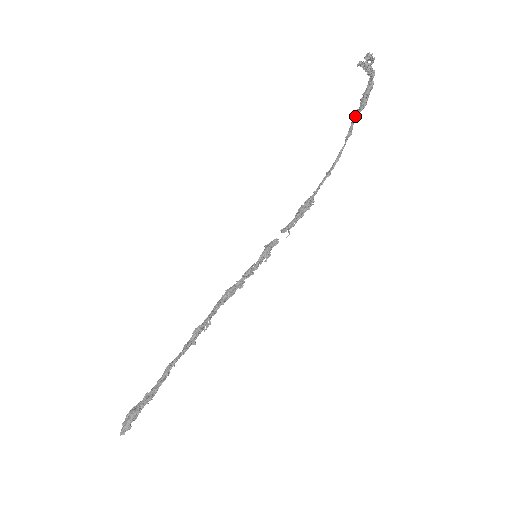
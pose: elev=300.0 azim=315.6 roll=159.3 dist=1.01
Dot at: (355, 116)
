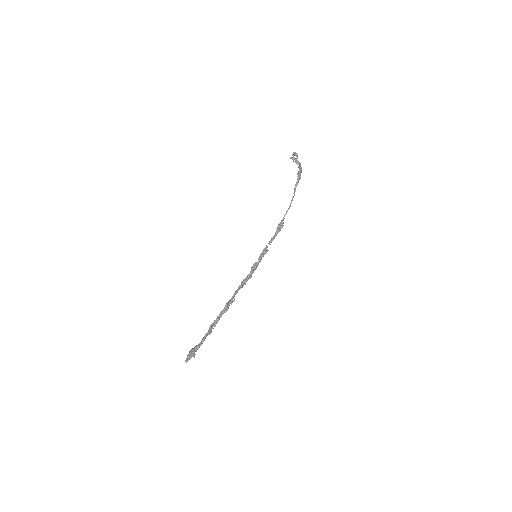
Dot at: (296, 183)
